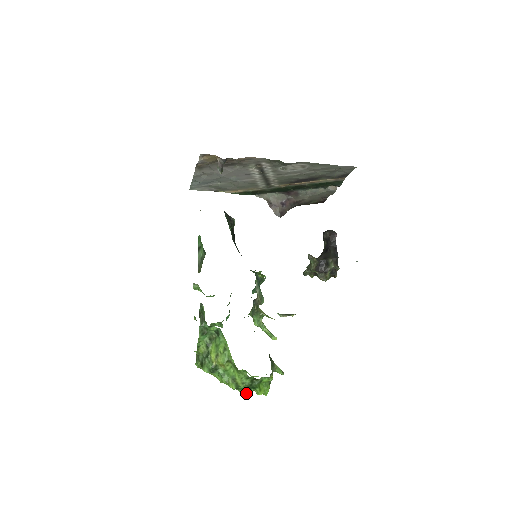
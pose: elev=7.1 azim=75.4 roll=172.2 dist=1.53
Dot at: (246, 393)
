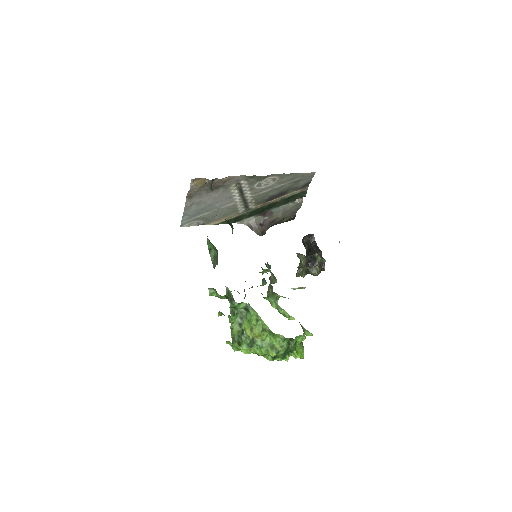
Dot at: (285, 359)
